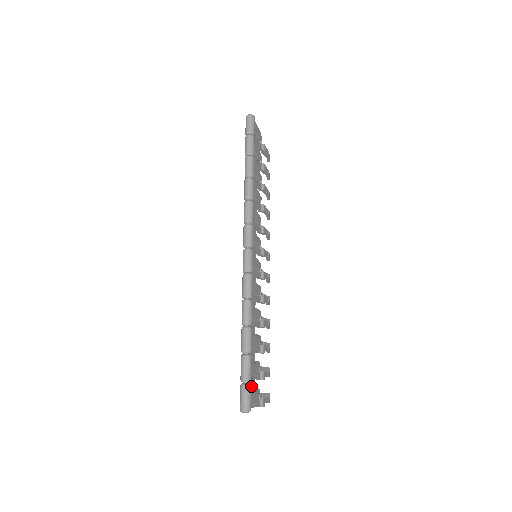
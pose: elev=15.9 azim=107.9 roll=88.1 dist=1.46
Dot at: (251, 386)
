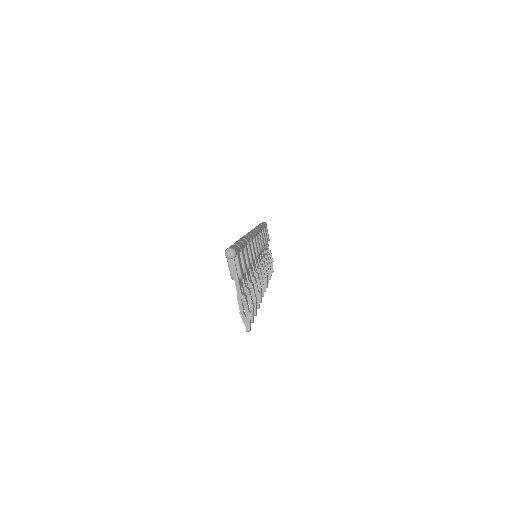
Dot at: occluded
